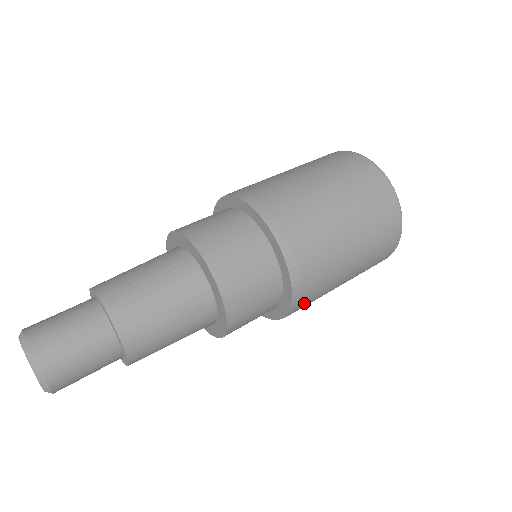
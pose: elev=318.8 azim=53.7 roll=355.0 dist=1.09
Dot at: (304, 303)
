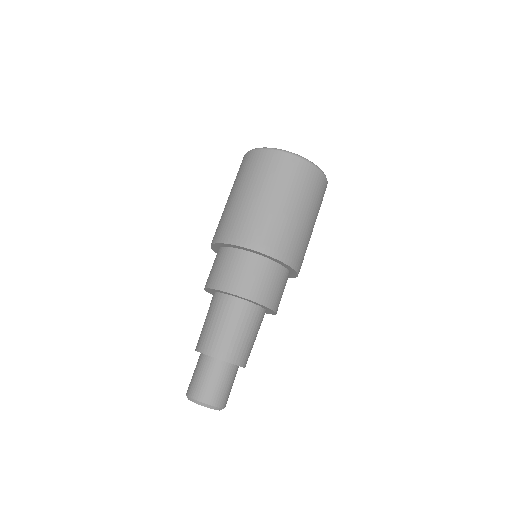
Dot at: occluded
